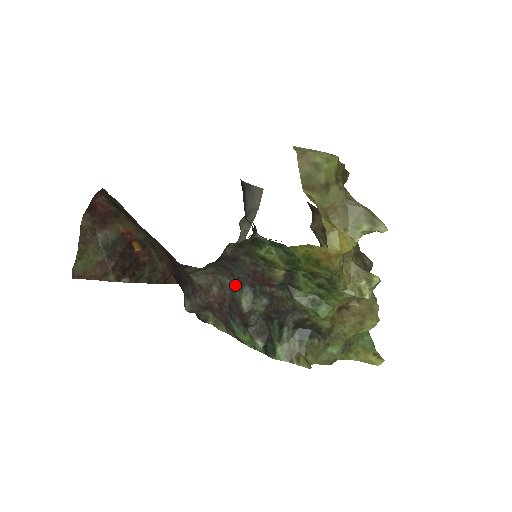
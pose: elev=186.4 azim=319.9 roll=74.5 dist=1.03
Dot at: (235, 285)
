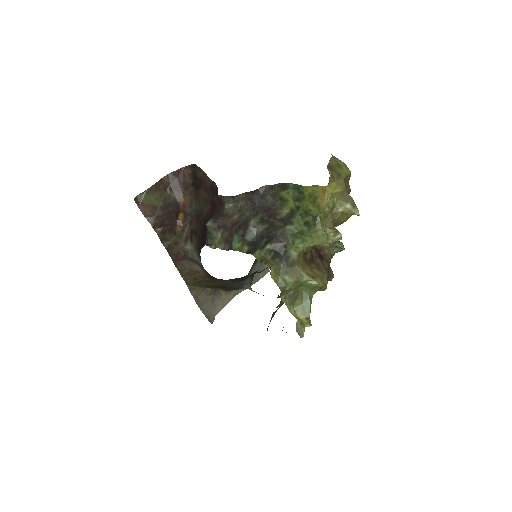
Dot at: (252, 214)
